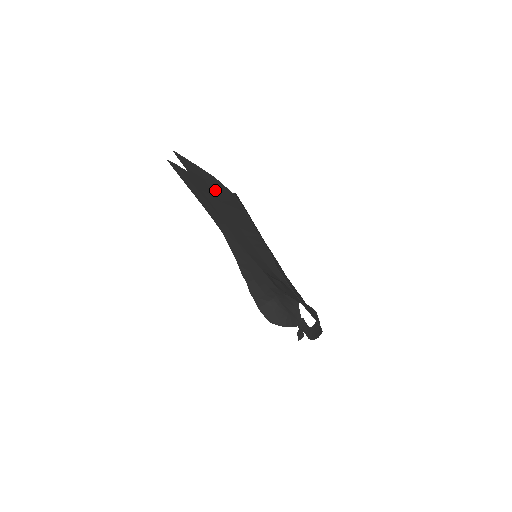
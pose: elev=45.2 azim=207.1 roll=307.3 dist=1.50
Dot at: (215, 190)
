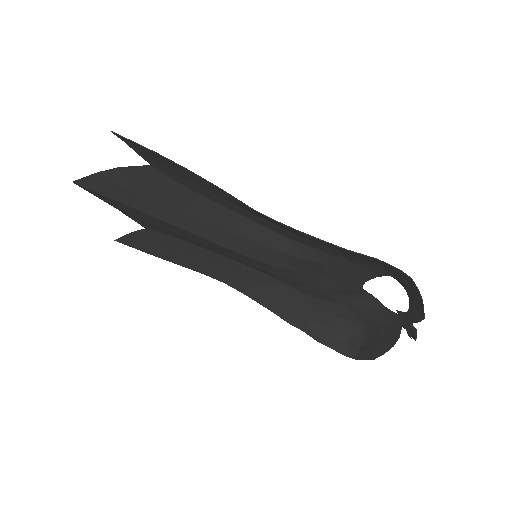
Dot at: (132, 186)
